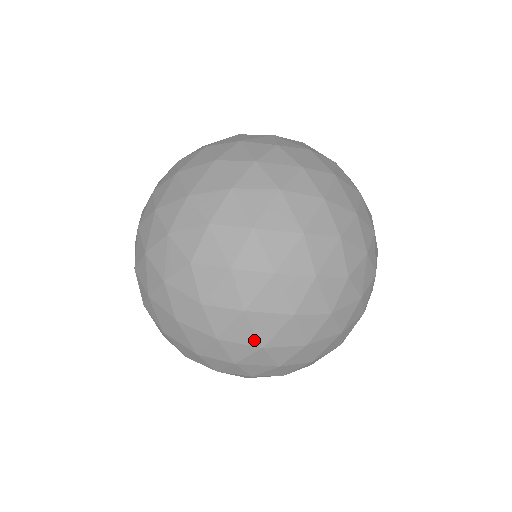
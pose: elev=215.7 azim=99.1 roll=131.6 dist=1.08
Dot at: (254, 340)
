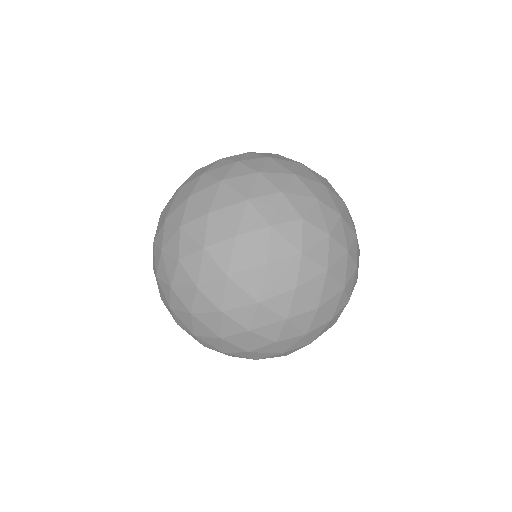
Dot at: (248, 299)
